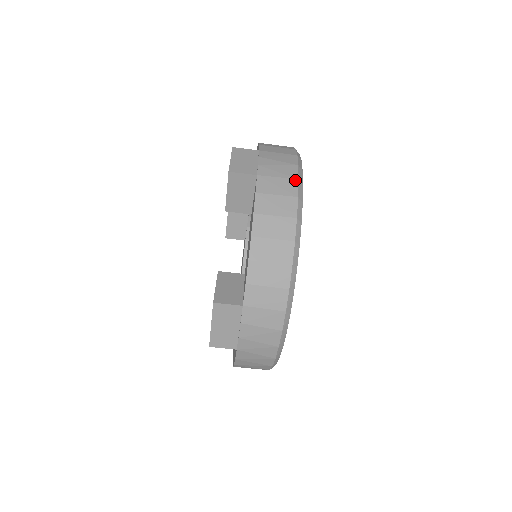
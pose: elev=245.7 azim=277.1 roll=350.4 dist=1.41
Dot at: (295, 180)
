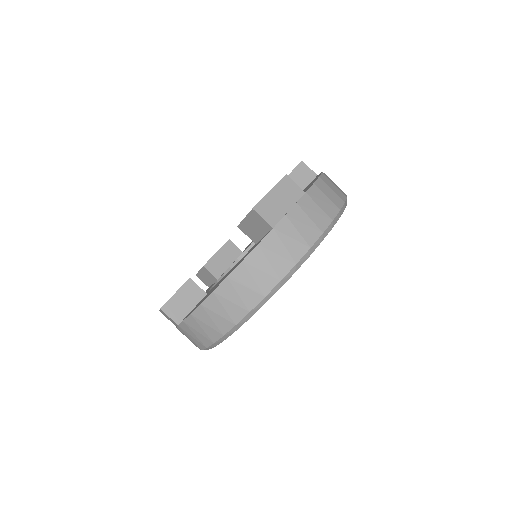
Dot at: occluded
